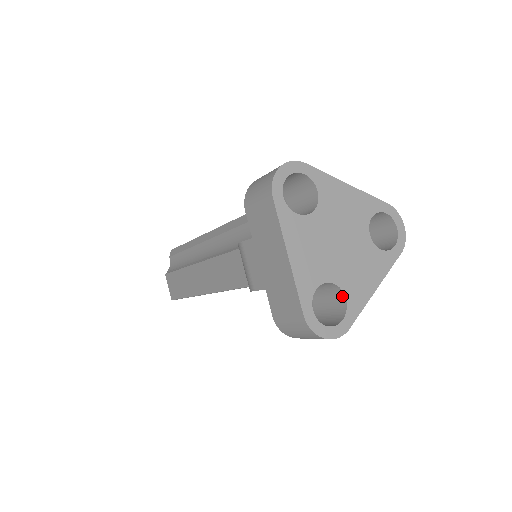
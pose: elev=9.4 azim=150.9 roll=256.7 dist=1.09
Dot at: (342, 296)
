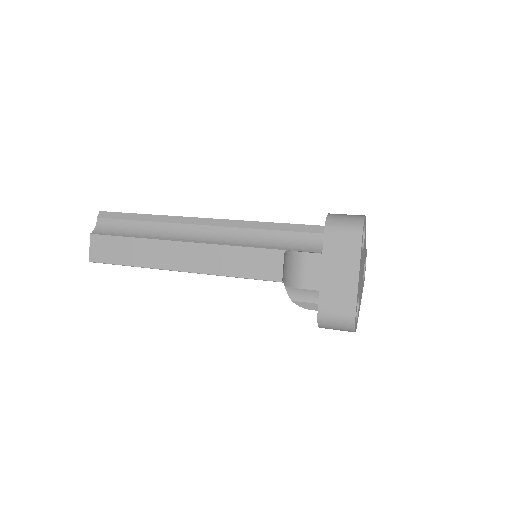
Dot at: occluded
